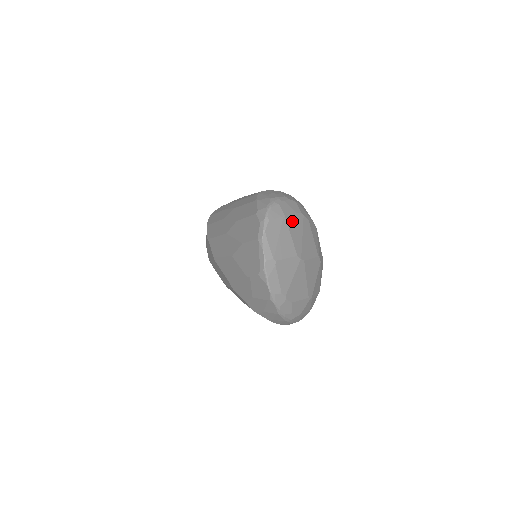
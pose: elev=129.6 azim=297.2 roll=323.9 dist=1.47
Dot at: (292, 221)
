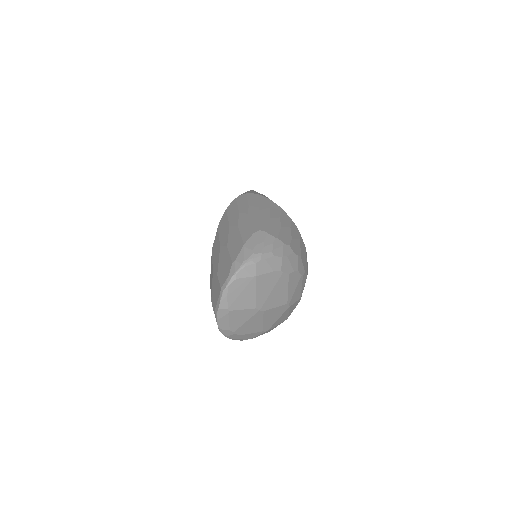
Dot at: (264, 279)
